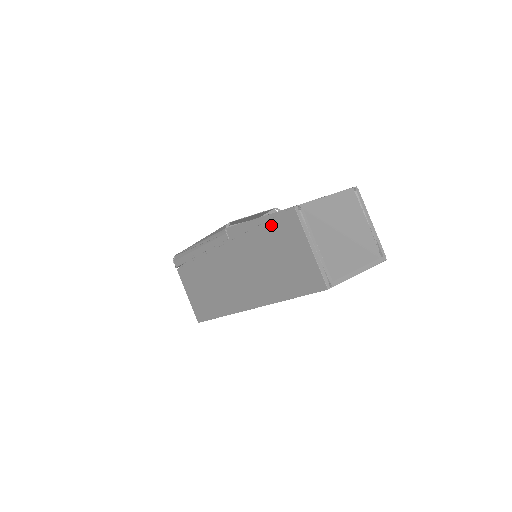
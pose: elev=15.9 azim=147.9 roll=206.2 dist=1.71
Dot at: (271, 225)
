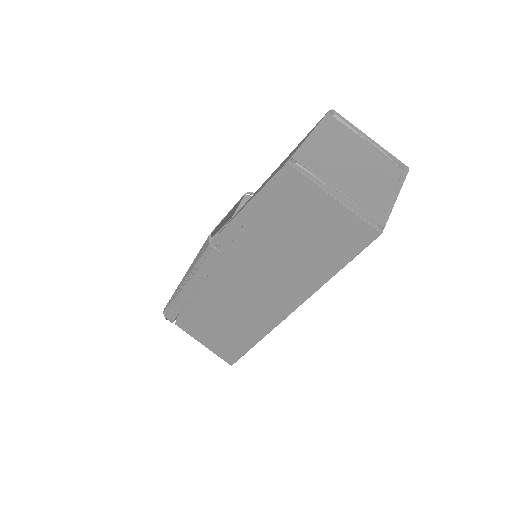
Dot at: (267, 203)
